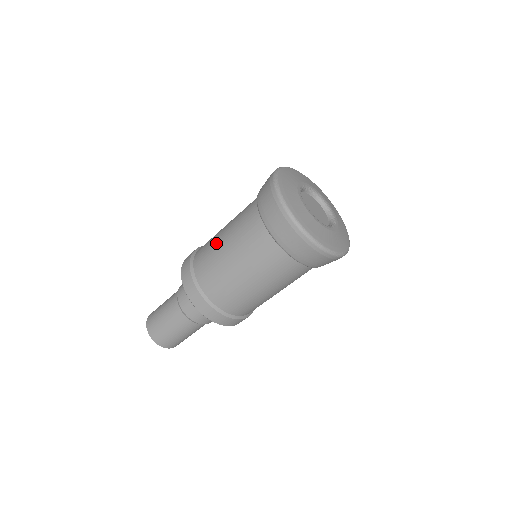
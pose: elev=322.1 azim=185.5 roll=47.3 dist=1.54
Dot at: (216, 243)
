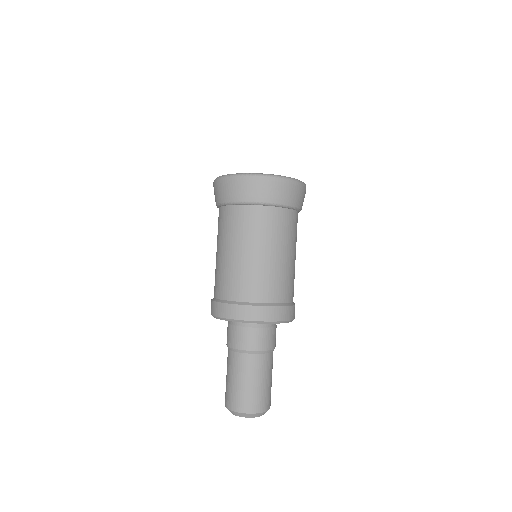
Dot at: occluded
